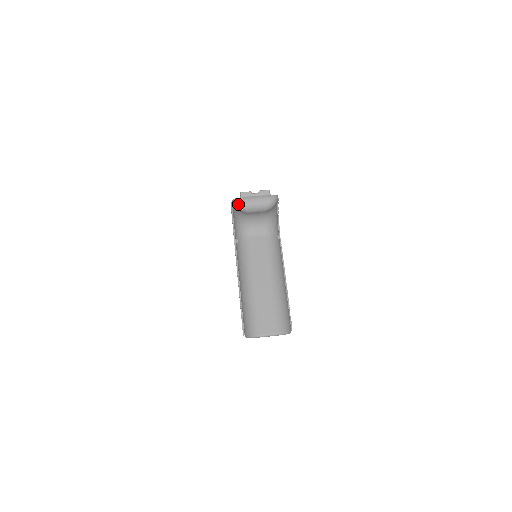
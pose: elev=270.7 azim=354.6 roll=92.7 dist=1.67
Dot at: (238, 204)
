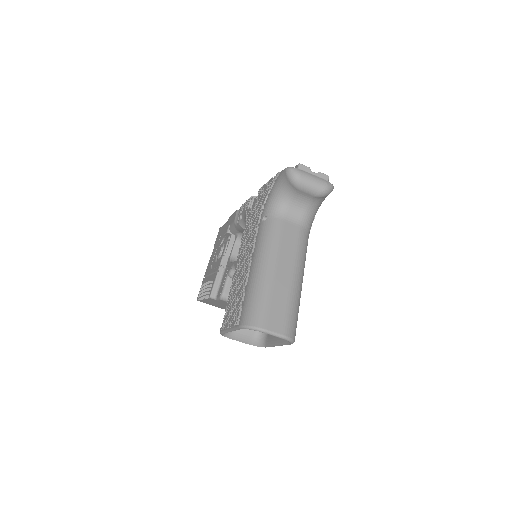
Dot at: (293, 174)
